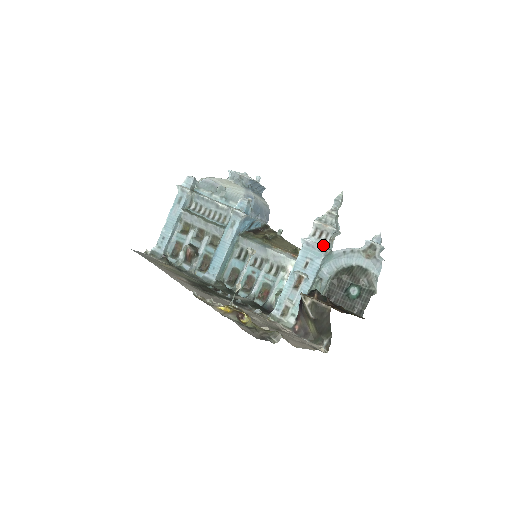
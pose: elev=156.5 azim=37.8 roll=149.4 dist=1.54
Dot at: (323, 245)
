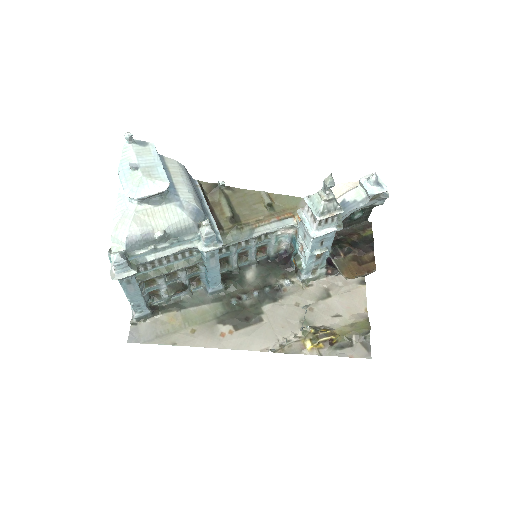
Dot at: (334, 227)
